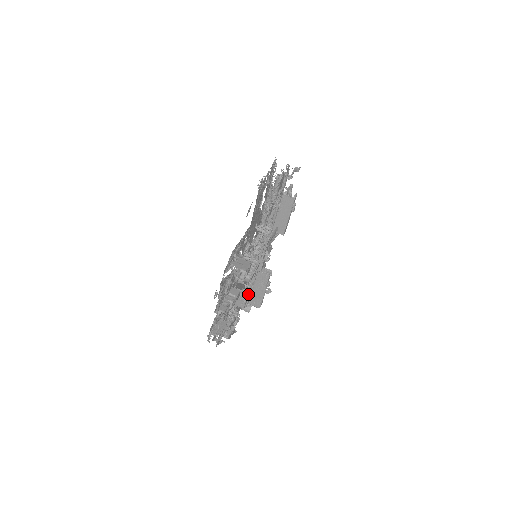
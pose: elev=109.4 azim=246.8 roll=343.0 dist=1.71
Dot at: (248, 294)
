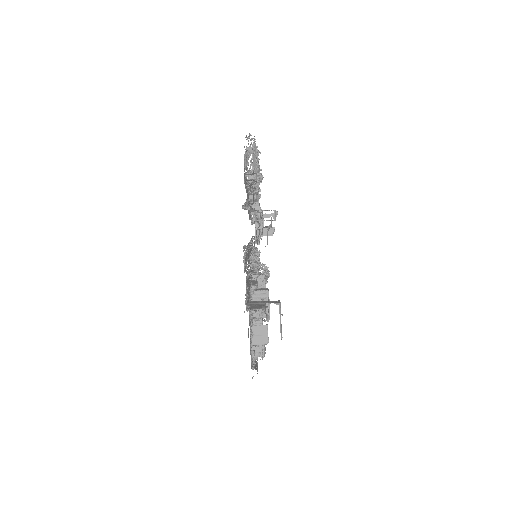
Dot at: occluded
